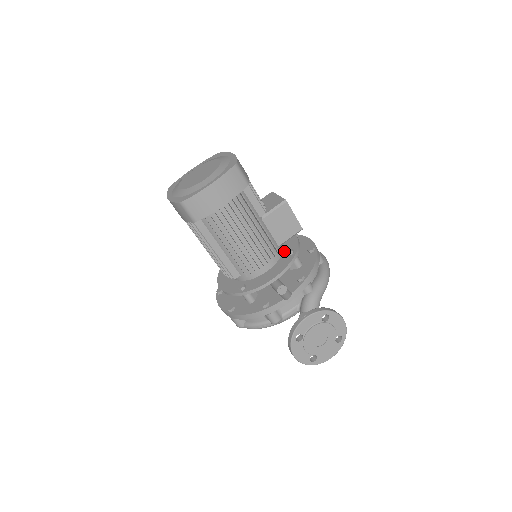
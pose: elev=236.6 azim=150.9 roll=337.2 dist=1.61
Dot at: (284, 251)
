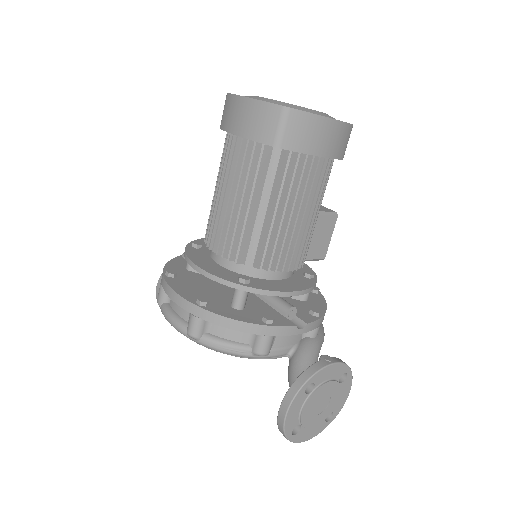
Dot at: occluded
